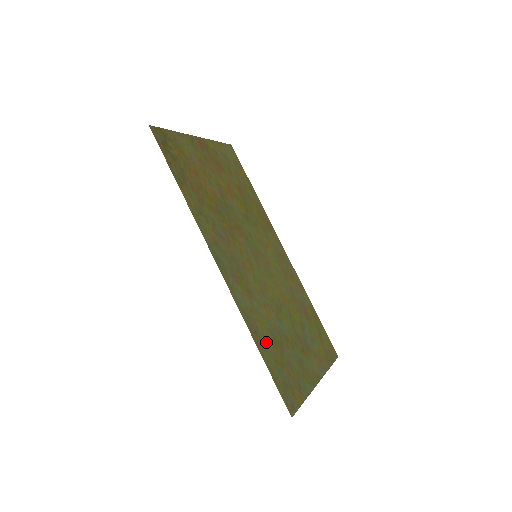
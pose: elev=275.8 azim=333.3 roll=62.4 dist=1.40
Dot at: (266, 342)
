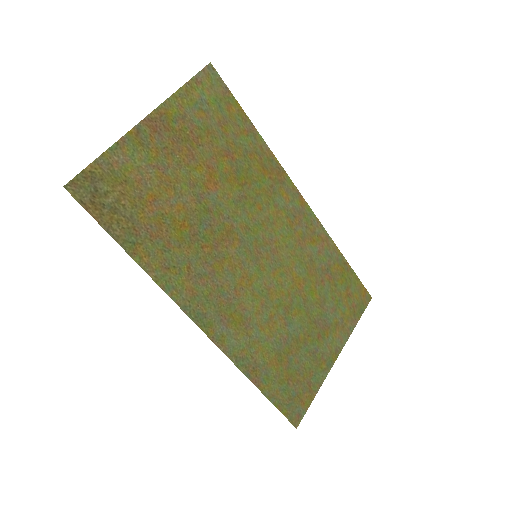
Dot at: (268, 369)
